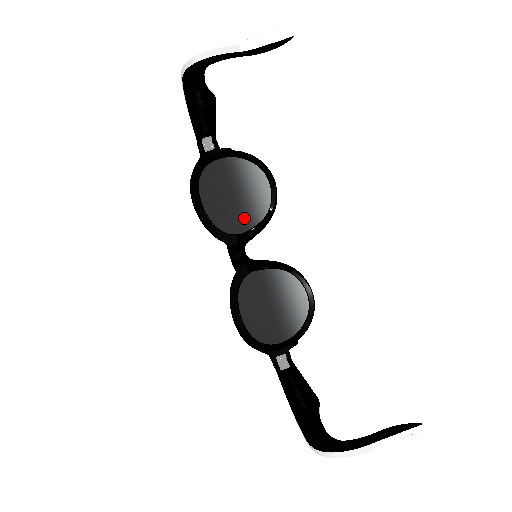
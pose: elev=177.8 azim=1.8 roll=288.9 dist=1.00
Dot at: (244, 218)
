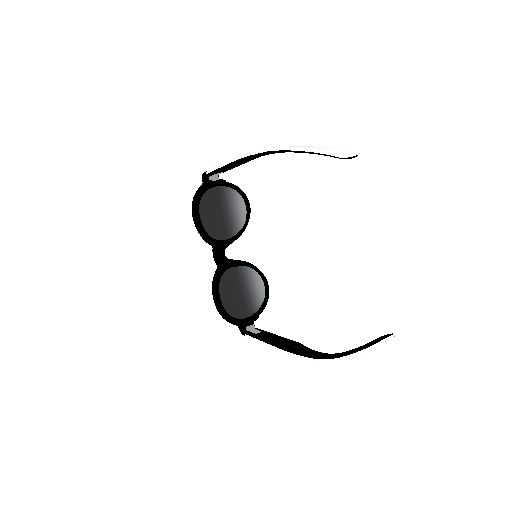
Dot at: (227, 229)
